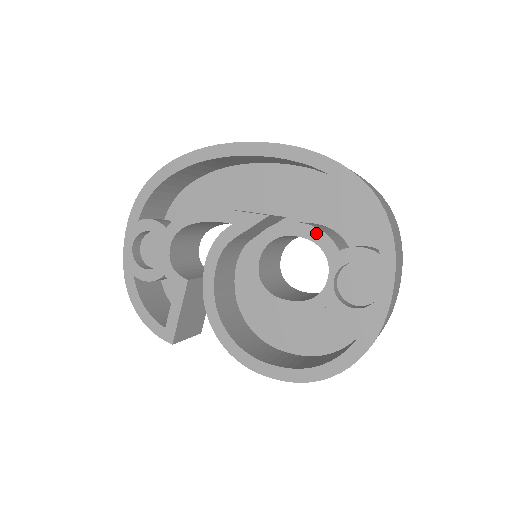
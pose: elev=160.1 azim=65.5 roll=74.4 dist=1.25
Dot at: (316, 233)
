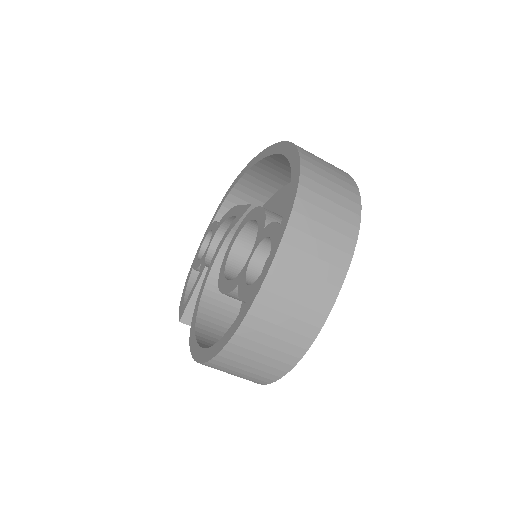
Dot at: (262, 214)
